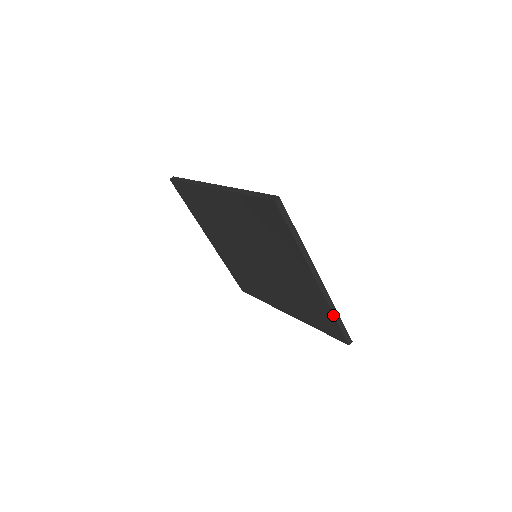
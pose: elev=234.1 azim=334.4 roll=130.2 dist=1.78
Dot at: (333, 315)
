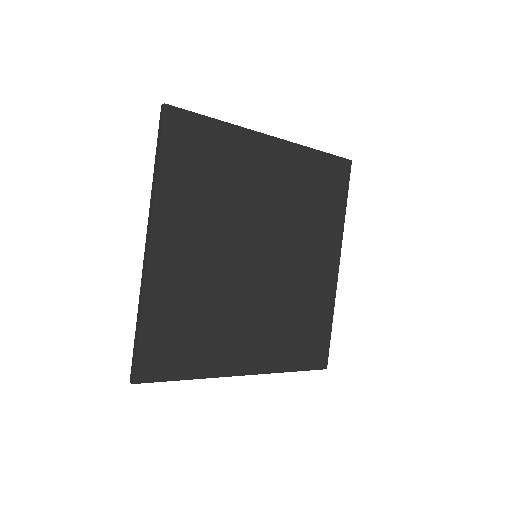
Dot at: occluded
